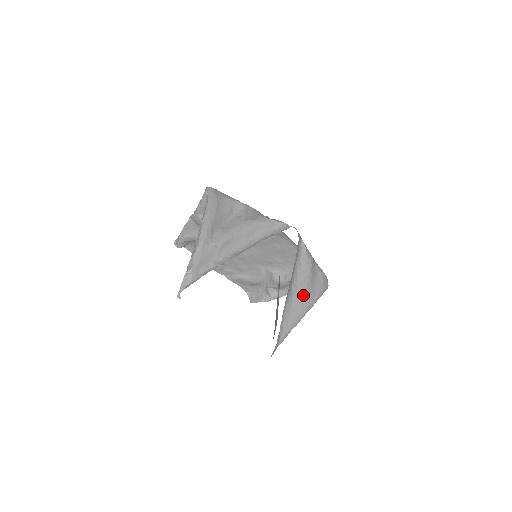
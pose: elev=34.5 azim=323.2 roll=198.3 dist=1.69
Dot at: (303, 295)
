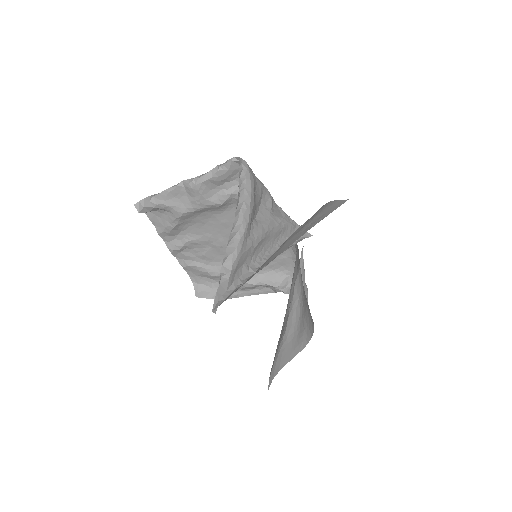
Dot at: occluded
